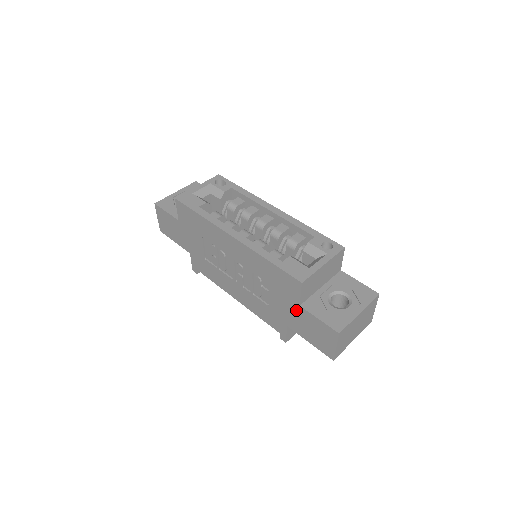
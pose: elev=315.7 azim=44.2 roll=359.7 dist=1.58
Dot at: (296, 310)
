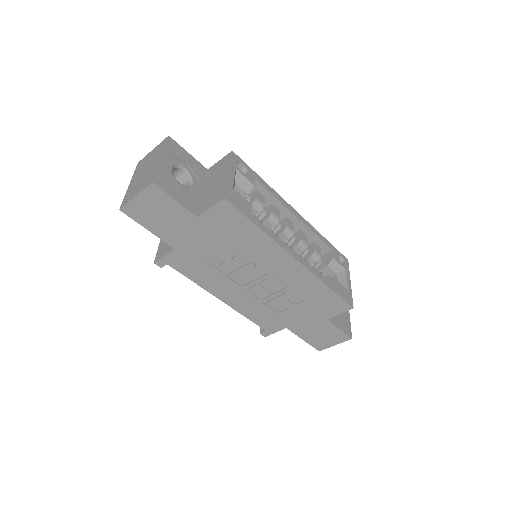
Dot at: (318, 321)
